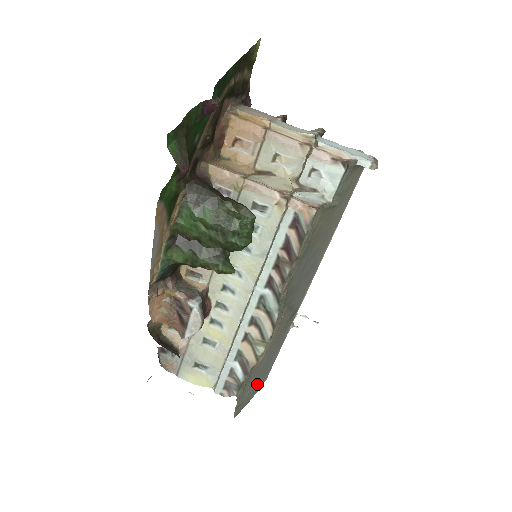
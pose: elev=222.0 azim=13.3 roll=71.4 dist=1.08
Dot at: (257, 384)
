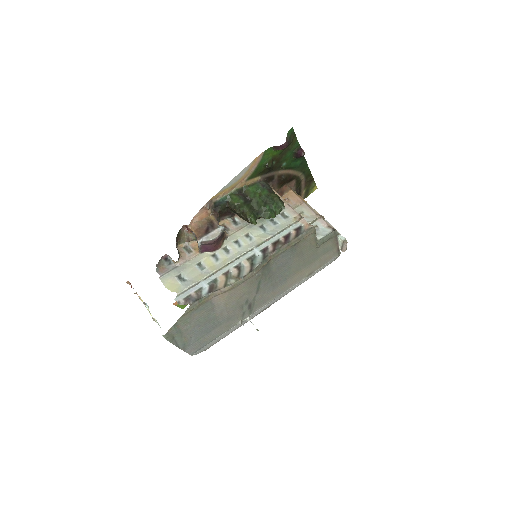
Dot at: (193, 336)
